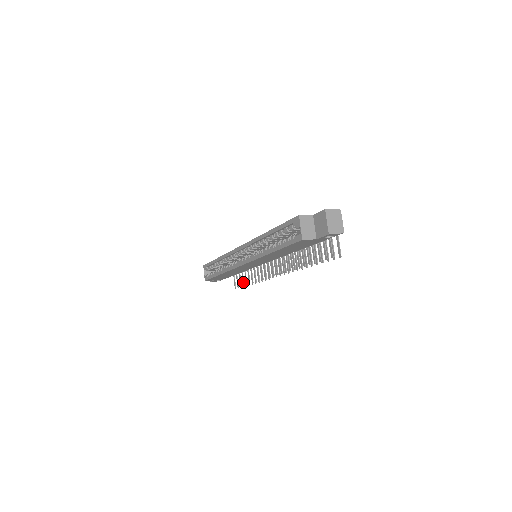
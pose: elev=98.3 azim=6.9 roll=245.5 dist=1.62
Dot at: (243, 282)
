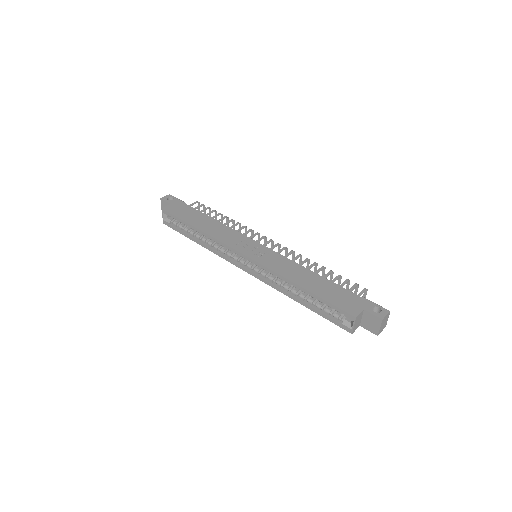
Dot at: occluded
